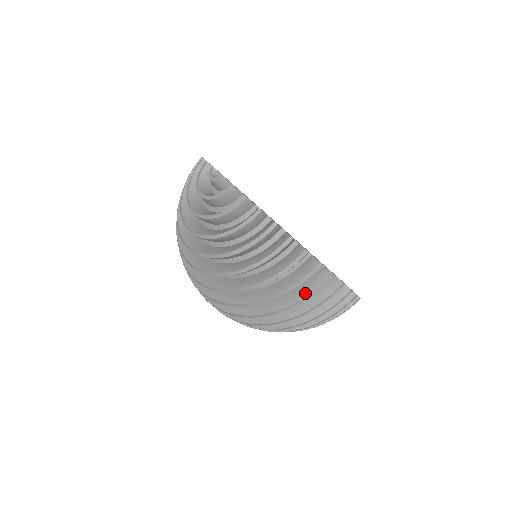
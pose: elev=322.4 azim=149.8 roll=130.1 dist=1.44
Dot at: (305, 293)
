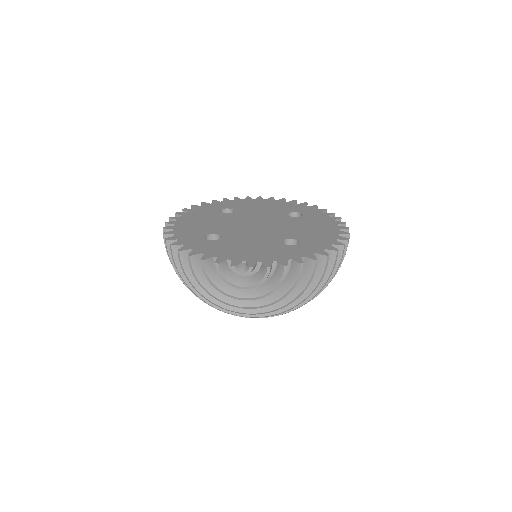
Dot at: occluded
